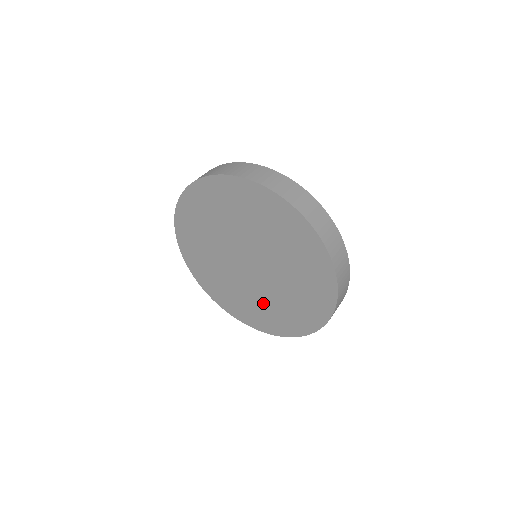
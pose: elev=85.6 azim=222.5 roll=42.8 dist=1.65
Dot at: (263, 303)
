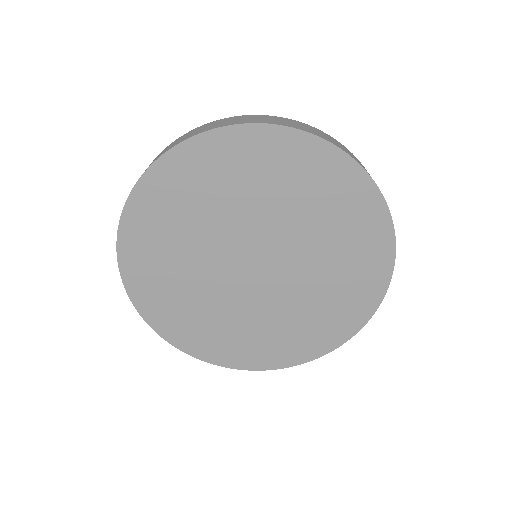
Dot at: (314, 299)
